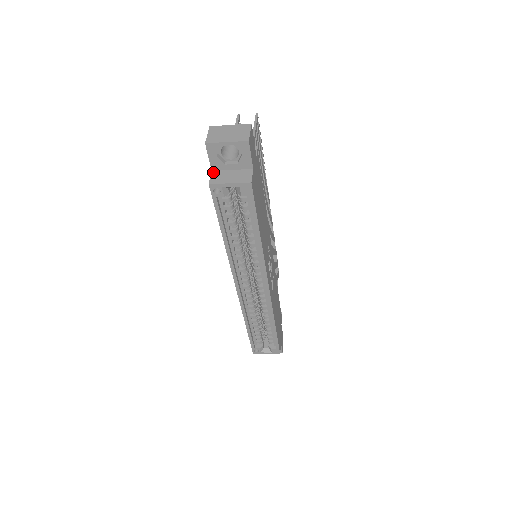
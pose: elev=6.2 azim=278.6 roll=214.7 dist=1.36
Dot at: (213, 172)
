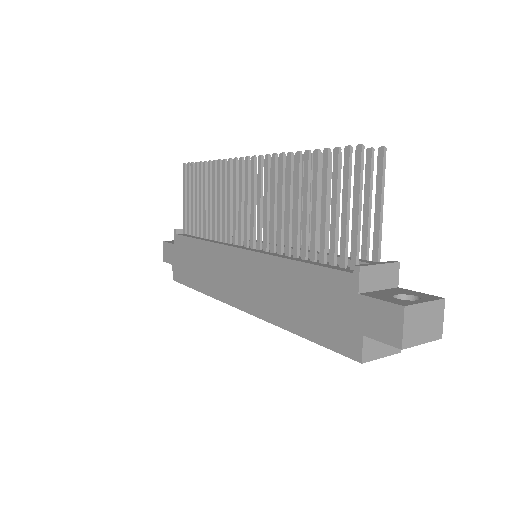
Dot at: (365, 339)
